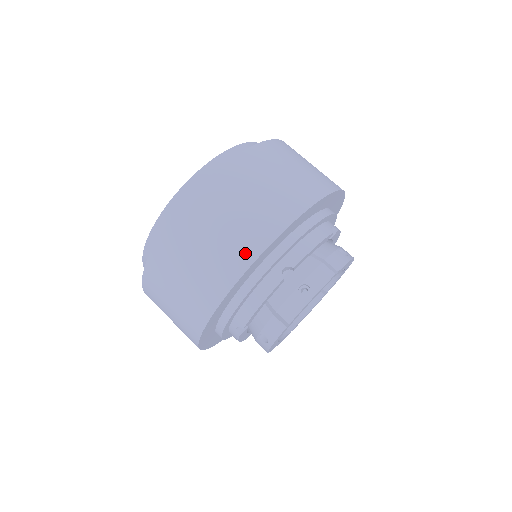
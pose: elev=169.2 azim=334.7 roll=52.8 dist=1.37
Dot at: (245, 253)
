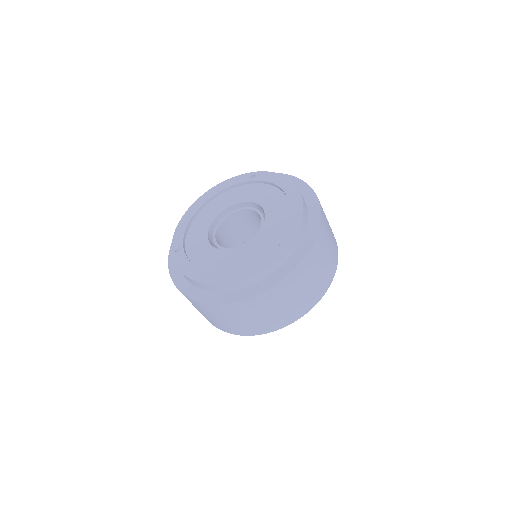
Dot at: (256, 331)
